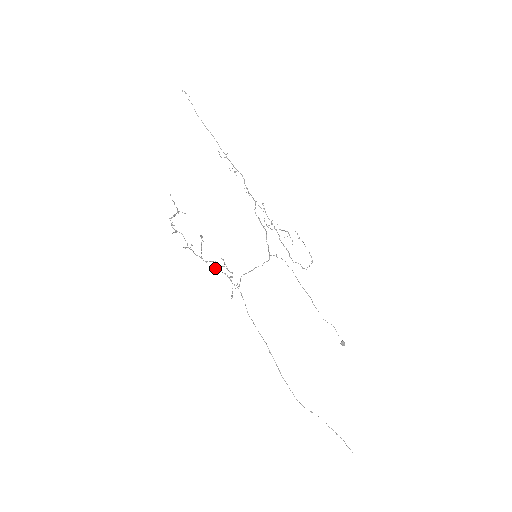
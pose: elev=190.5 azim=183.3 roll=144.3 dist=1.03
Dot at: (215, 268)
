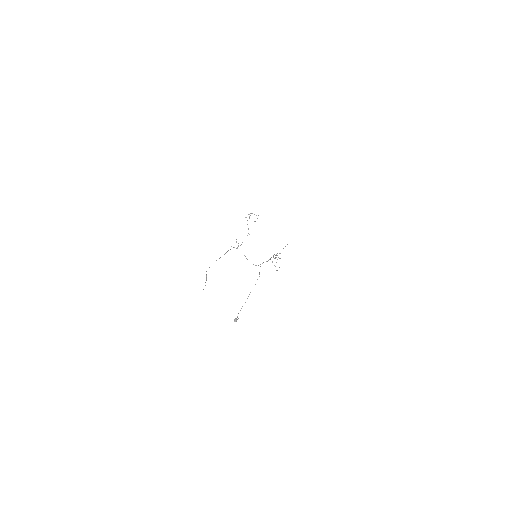
Dot at: occluded
